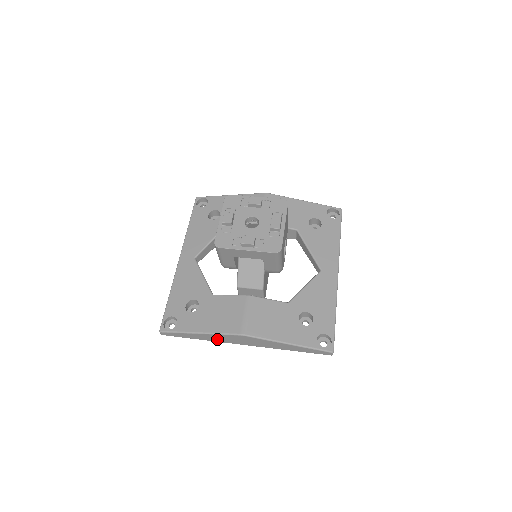
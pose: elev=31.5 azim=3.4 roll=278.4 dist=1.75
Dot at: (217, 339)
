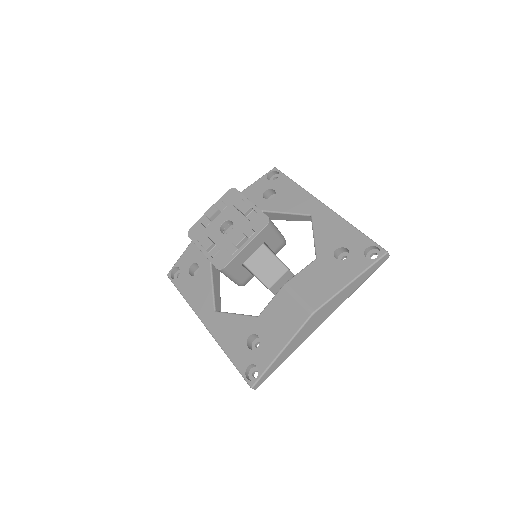
Dot at: (299, 342)
